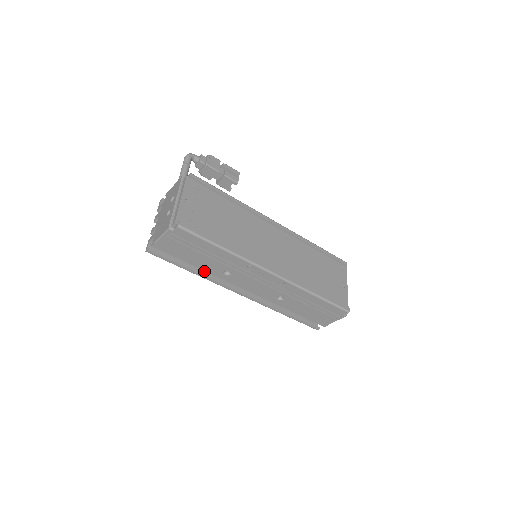
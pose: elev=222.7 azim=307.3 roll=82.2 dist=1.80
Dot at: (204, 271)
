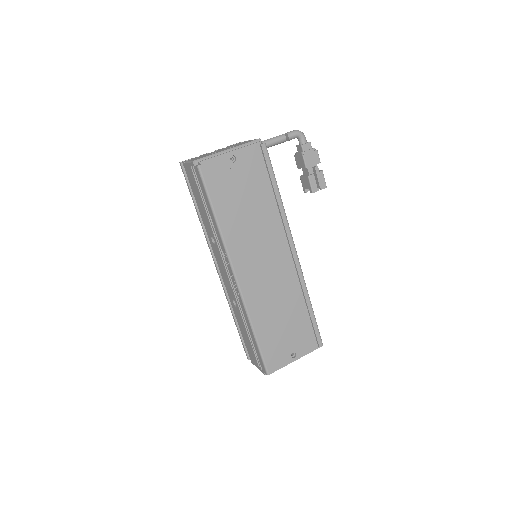
Dot at: occluded
